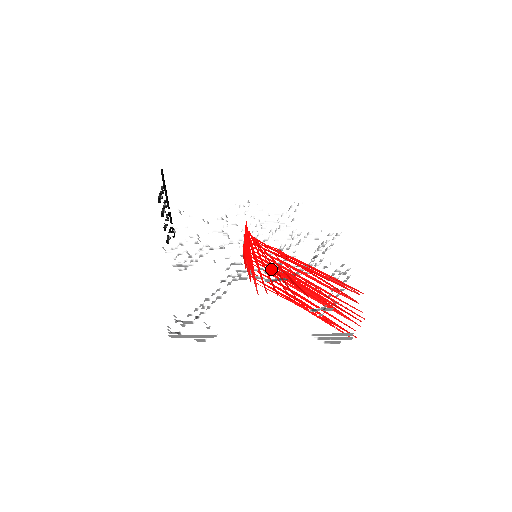
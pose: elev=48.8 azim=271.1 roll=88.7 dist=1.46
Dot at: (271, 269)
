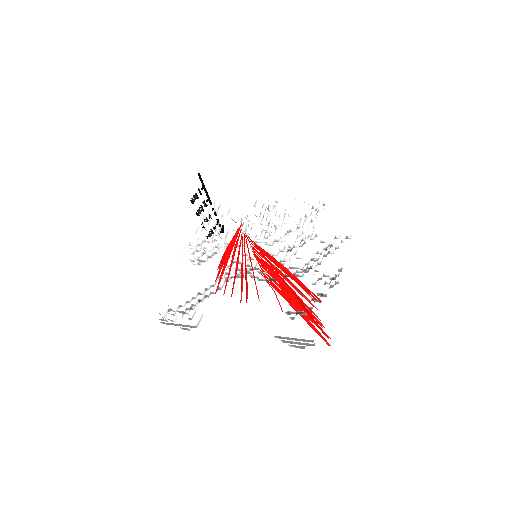
Dot at: (266, 269)
